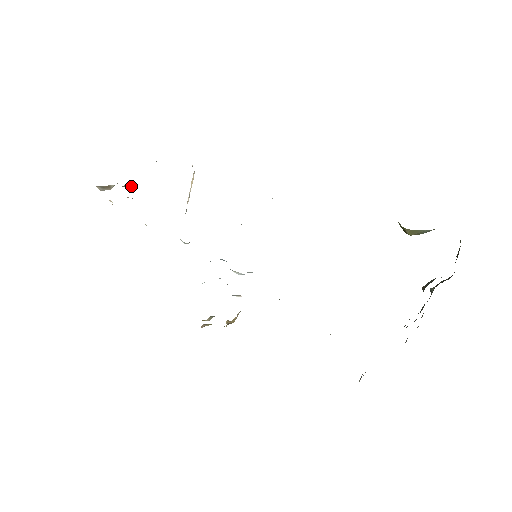
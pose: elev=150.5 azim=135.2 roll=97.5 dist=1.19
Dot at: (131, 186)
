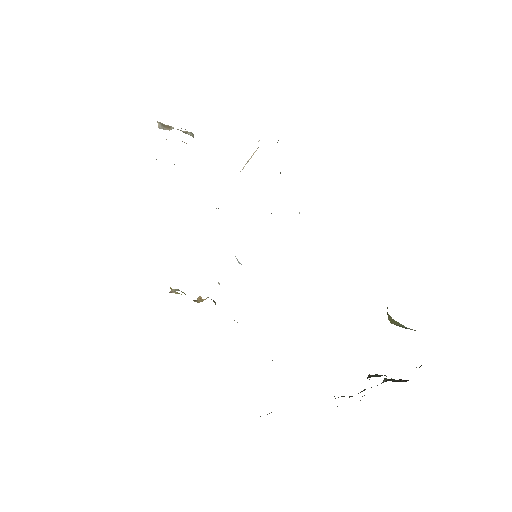
Dot at: (191, 135)
